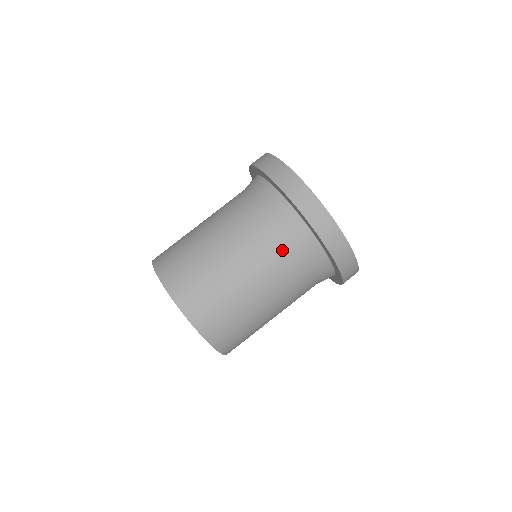
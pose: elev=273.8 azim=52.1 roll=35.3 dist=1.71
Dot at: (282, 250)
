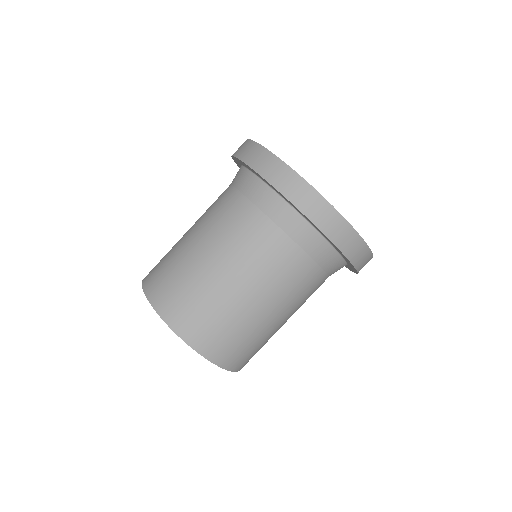
Dot at: (291, 260)
